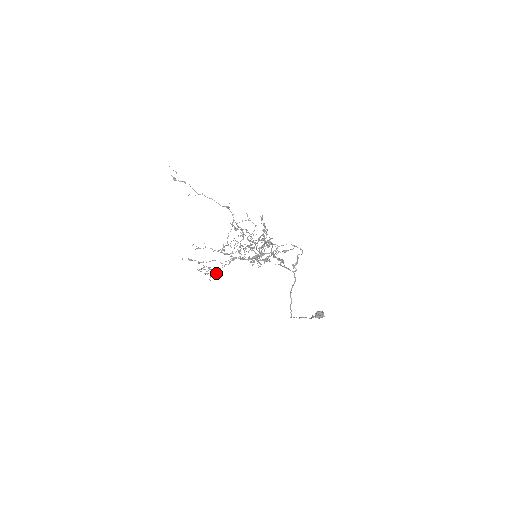
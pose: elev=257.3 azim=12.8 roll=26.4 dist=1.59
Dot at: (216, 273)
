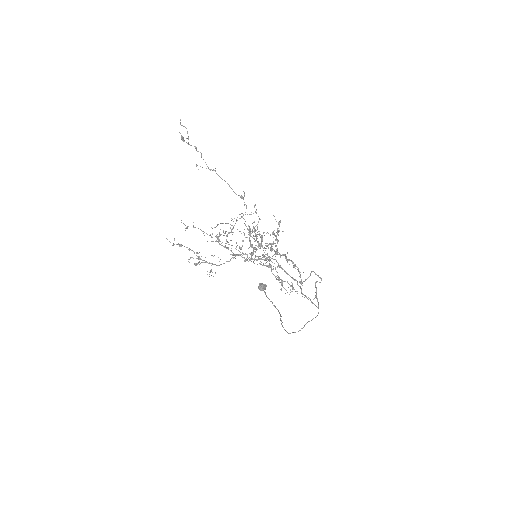
Dot at: (215, 272)
